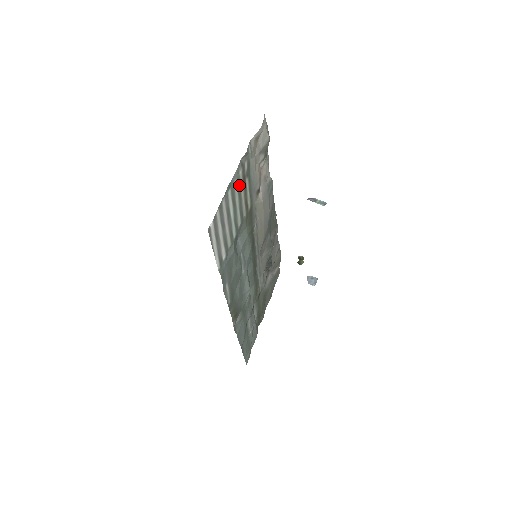
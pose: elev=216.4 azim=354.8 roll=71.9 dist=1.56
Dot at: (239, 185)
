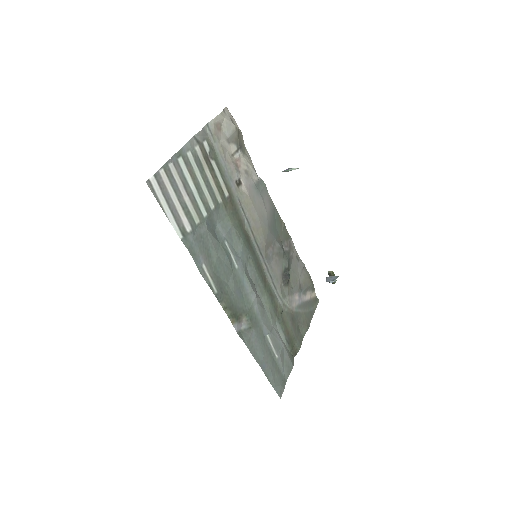
Dot at: (198, 161)
